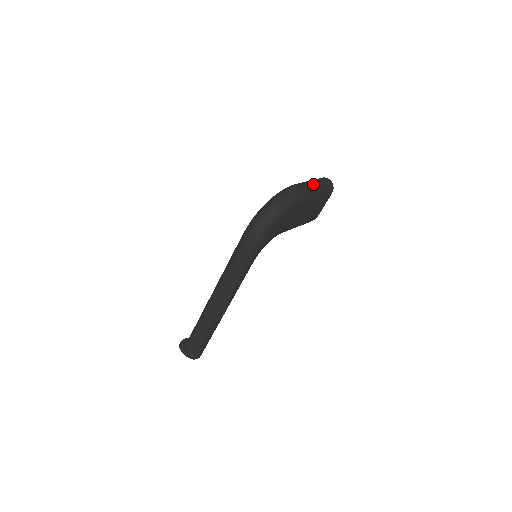
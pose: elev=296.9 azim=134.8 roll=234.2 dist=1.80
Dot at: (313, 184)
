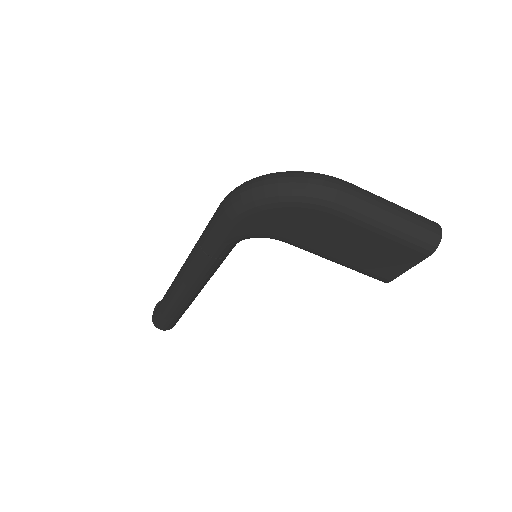
Dot at: (384, 205)
